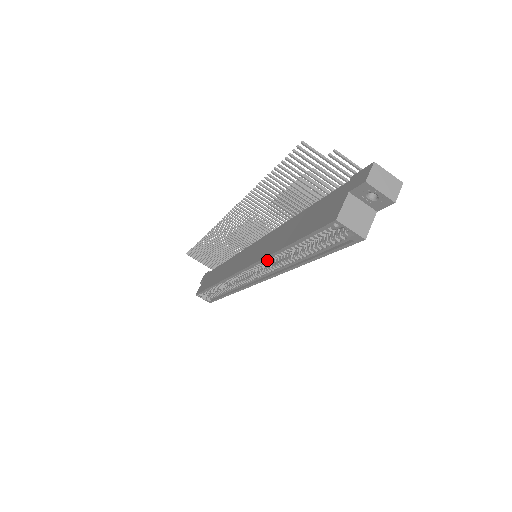
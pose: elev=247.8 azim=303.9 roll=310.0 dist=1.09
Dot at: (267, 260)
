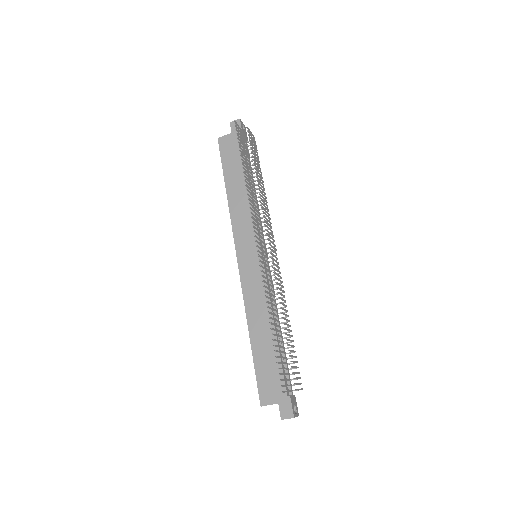
Dot at: (248, 302)
